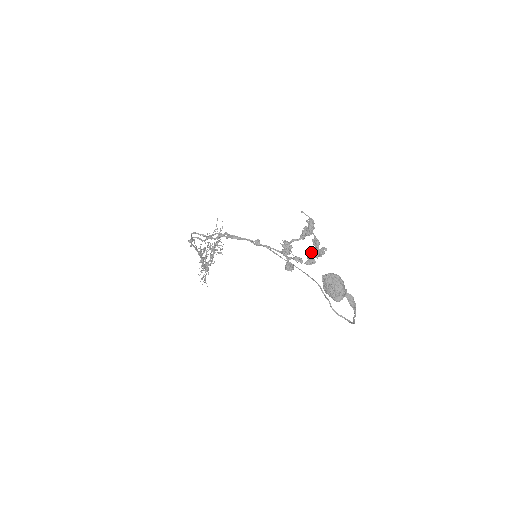
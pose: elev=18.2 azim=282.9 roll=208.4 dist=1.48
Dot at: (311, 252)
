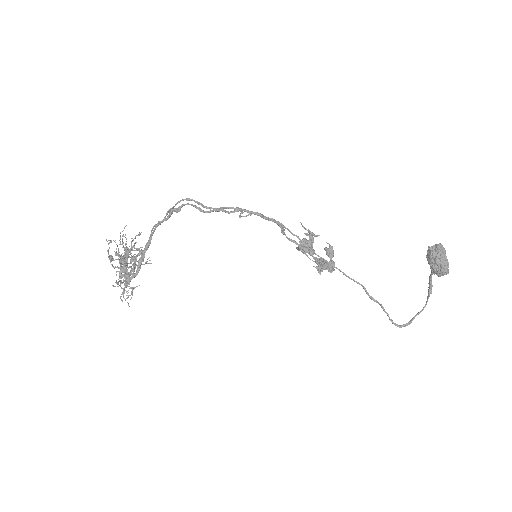
Dot at: occluded
